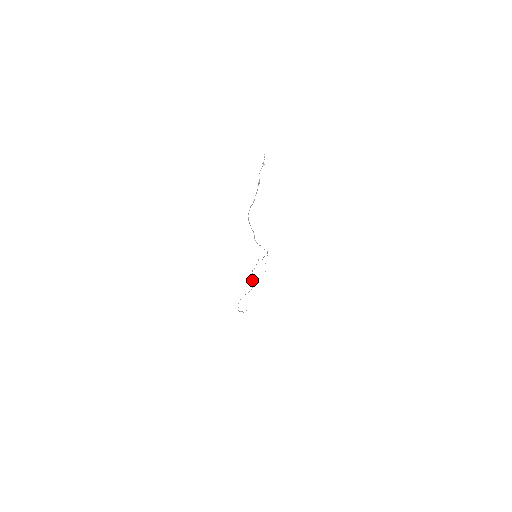
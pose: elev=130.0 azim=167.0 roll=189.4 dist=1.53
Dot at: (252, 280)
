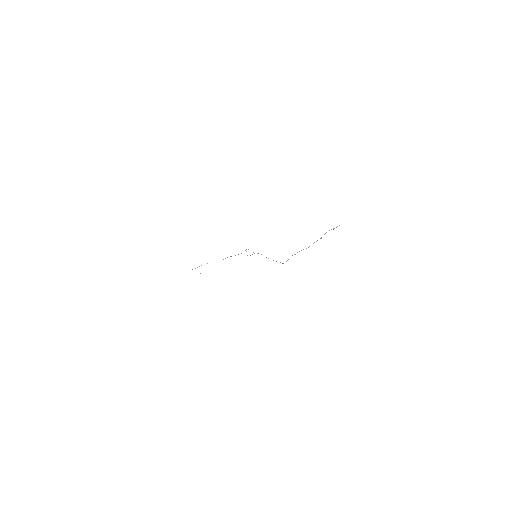
Dot at: occluded
